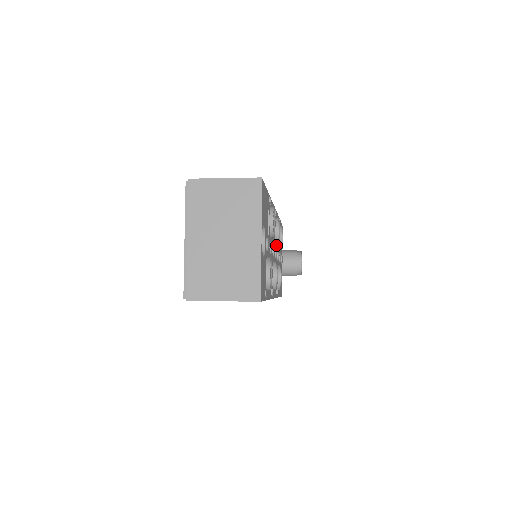
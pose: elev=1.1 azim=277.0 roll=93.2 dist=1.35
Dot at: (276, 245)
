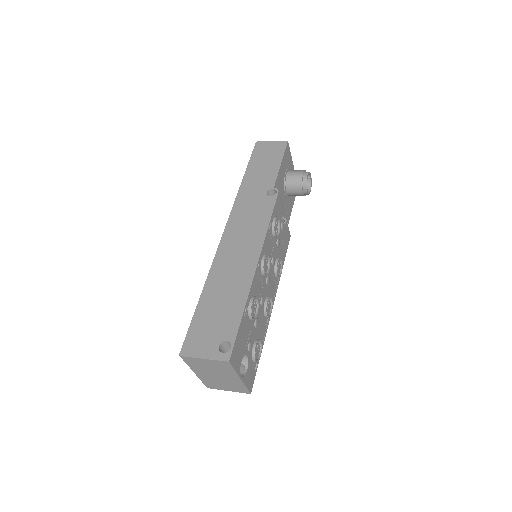
Dot at: (268, 267)
